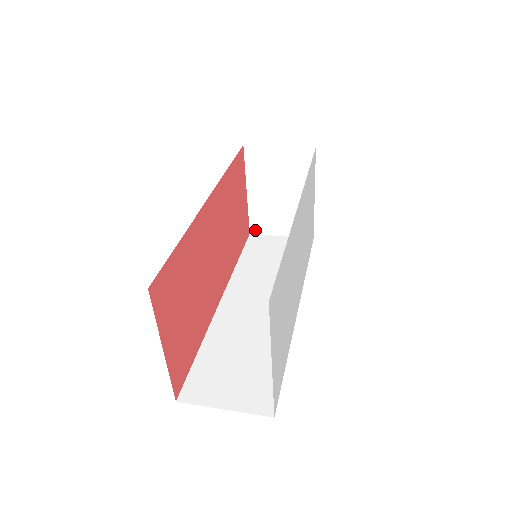
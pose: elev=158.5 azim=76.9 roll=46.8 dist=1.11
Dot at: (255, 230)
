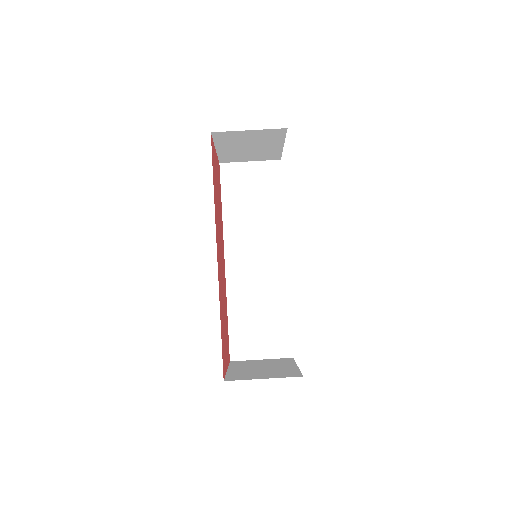
Dot at: (225, 161)
